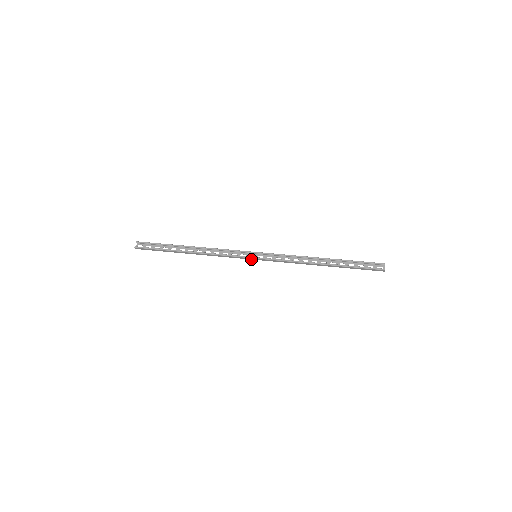
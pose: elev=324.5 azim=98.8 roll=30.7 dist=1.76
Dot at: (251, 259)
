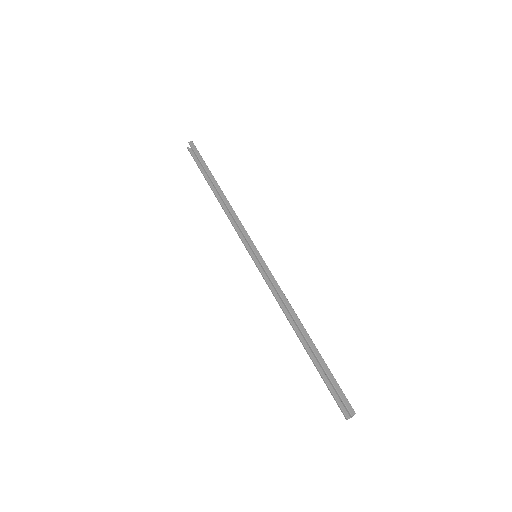
Dot at: (253, 254)
